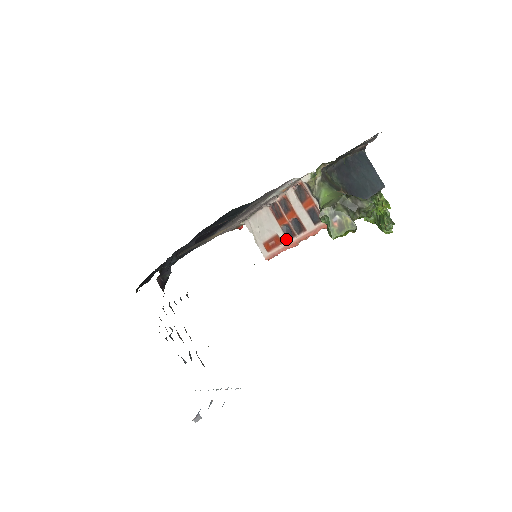
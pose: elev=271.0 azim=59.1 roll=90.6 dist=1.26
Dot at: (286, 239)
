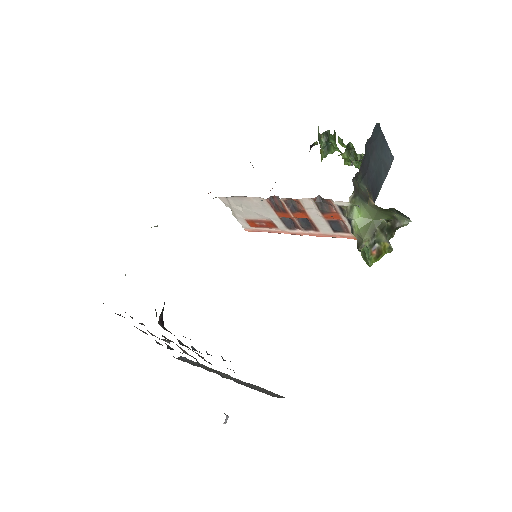
Dot at: (284, 228)
